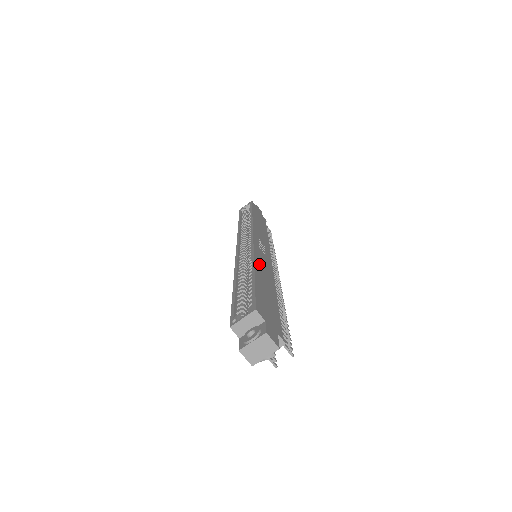
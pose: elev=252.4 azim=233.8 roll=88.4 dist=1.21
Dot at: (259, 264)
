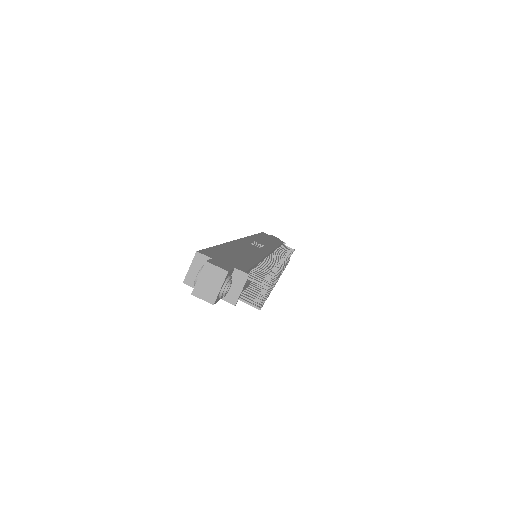
Dot at: (237, 246)
